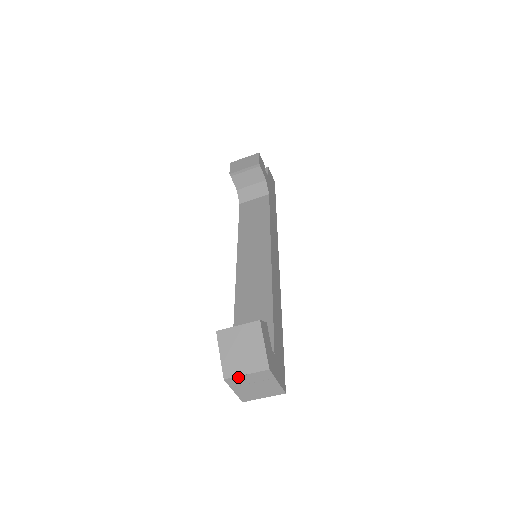
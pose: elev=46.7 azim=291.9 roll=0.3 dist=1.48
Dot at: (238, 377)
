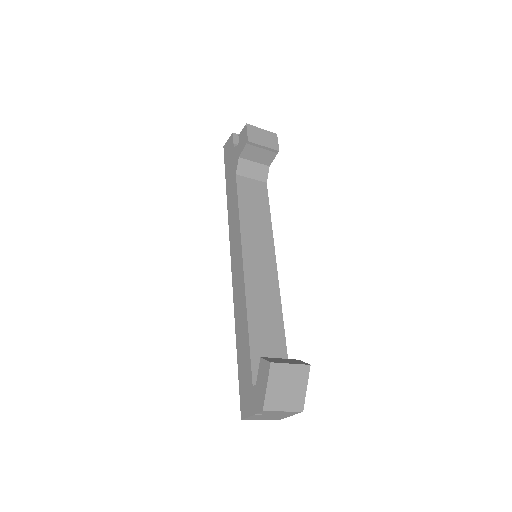
Dot at: (275, 411)
